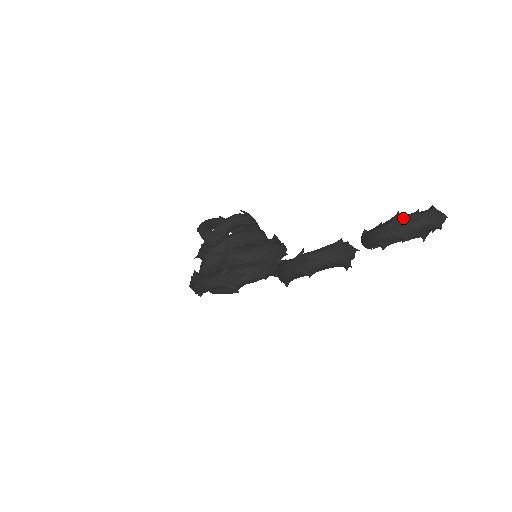
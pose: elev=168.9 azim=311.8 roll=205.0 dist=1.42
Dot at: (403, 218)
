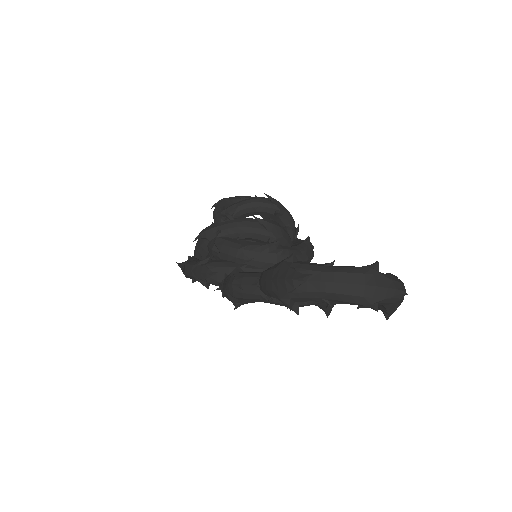
Dot at: (289, 267)
